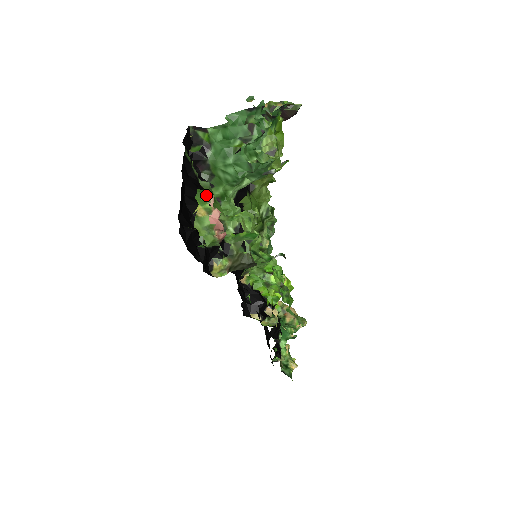
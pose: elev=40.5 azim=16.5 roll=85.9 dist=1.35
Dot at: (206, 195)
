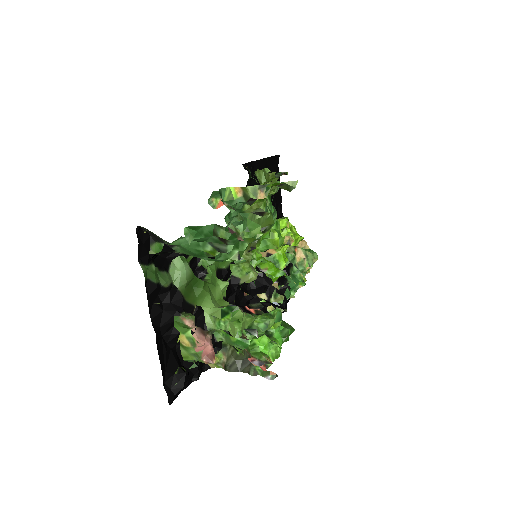
Dot at: (185, 326)
